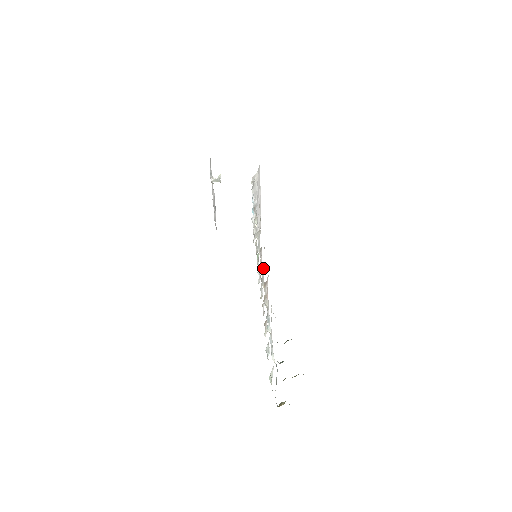
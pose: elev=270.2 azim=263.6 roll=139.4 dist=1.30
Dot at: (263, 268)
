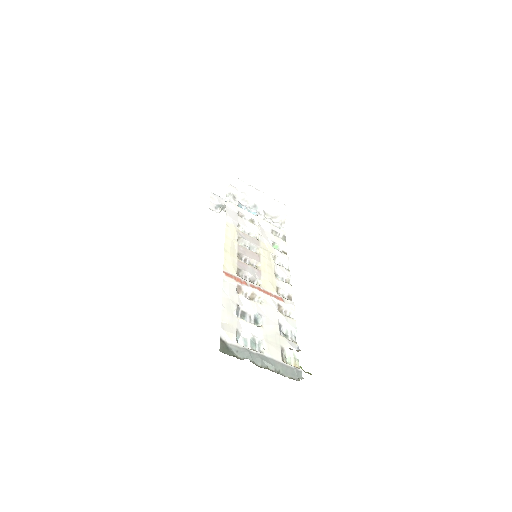
Dot at: (245, 272)
